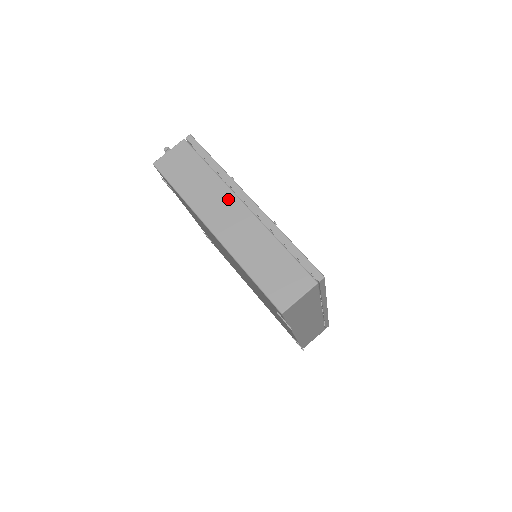
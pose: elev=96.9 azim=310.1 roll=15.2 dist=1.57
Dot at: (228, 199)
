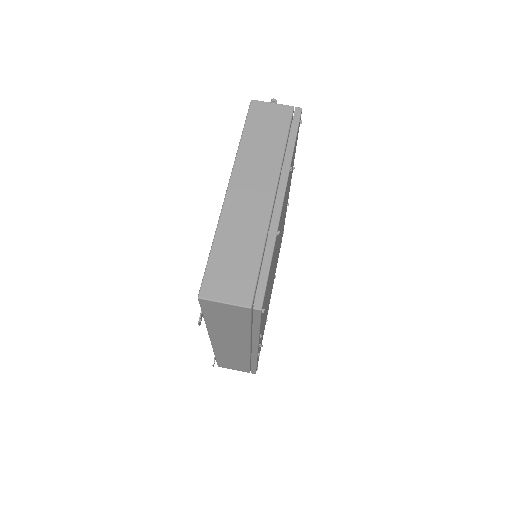
Dot at: (268, 178)
